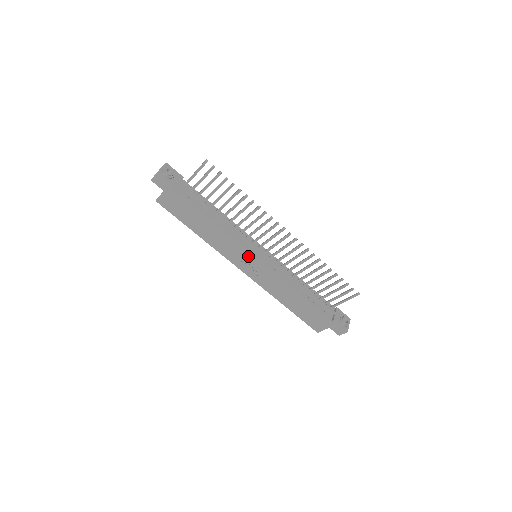
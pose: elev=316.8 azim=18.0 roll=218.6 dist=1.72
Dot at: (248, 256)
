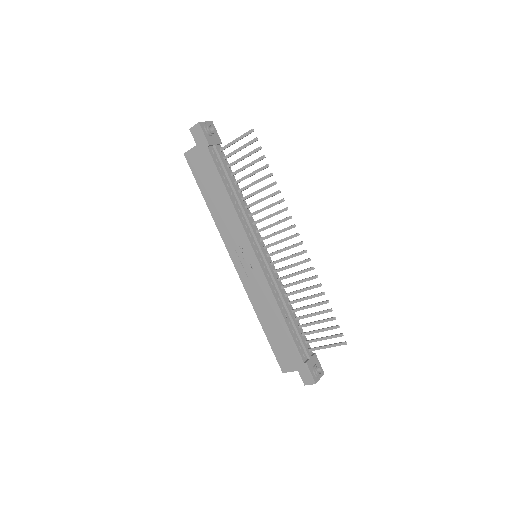
Dot at: (248, 250)
